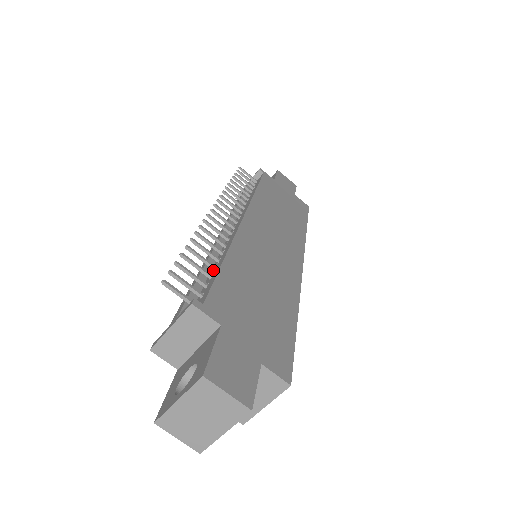
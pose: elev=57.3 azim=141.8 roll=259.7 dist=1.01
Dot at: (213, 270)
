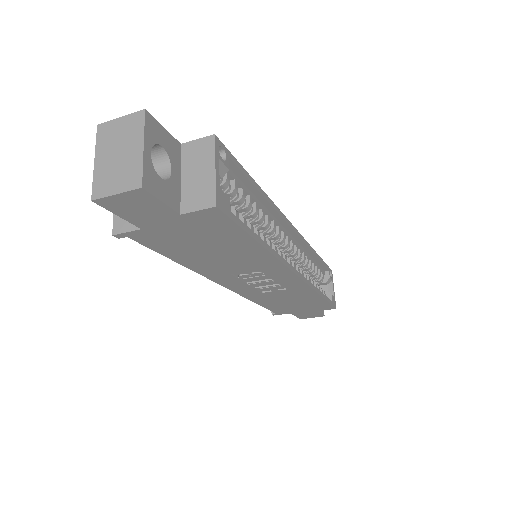
Dot at: occluded
